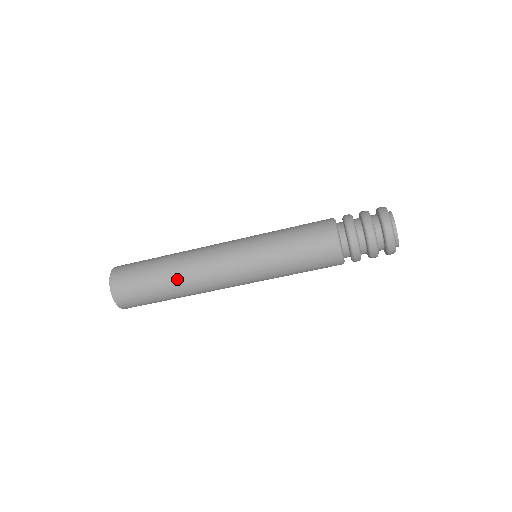
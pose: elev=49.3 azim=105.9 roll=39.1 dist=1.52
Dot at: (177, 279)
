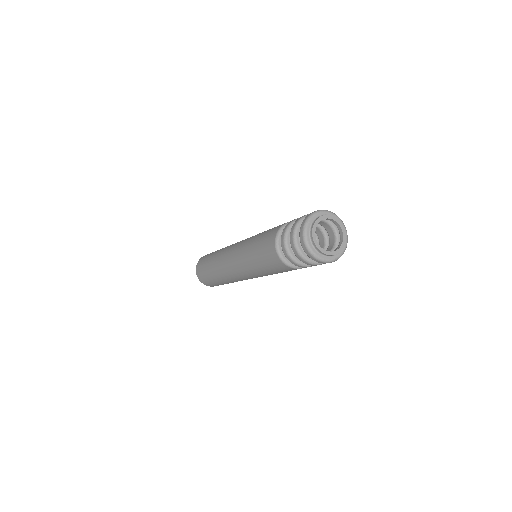
Dot at: occluded
